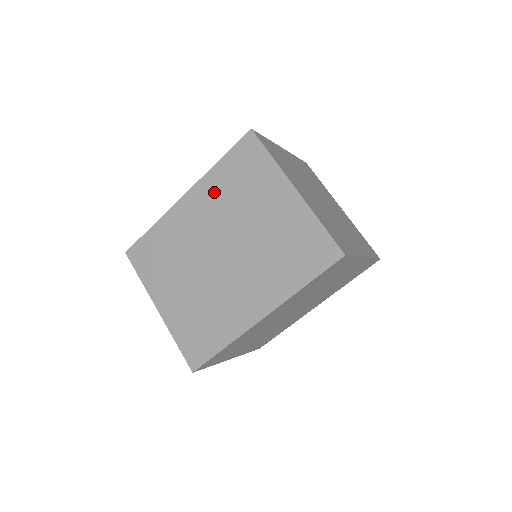
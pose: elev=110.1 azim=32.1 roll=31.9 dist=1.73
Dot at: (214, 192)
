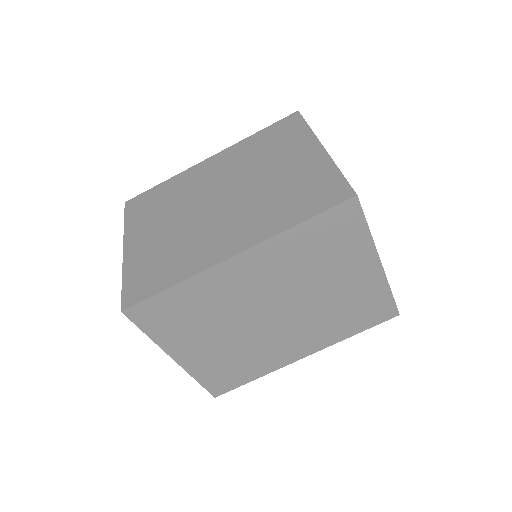
Dot at: (239, 154)
